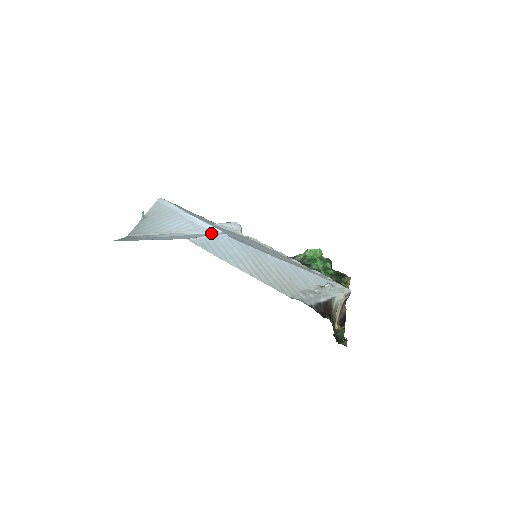
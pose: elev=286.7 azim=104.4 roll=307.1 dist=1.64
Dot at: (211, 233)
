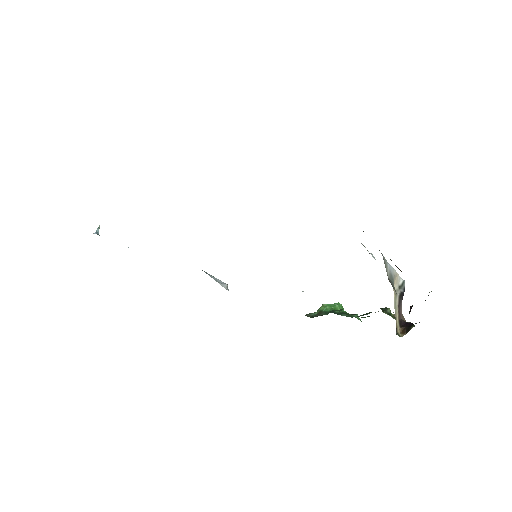
Dot at: occluded
